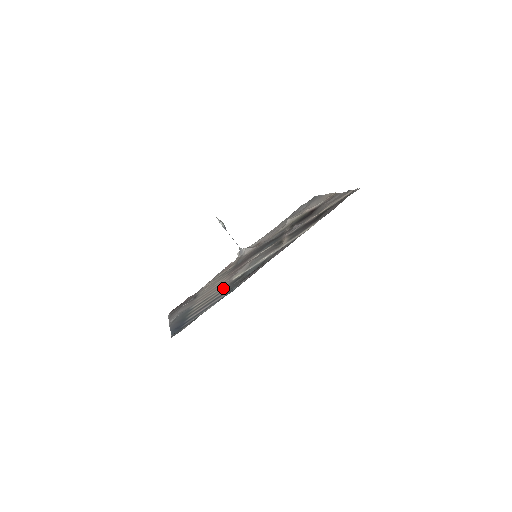
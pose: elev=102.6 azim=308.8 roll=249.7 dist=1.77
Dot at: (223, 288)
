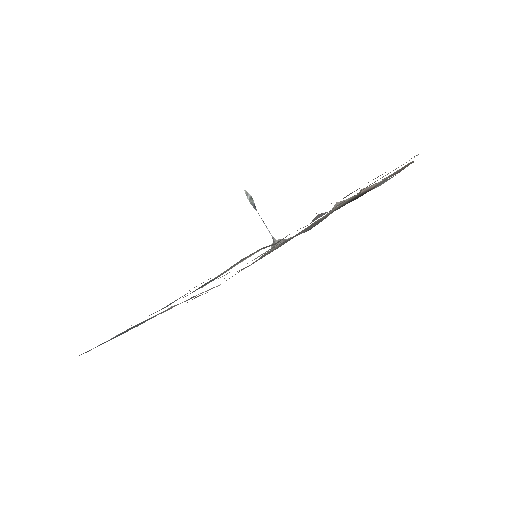
Dot at: occluded
